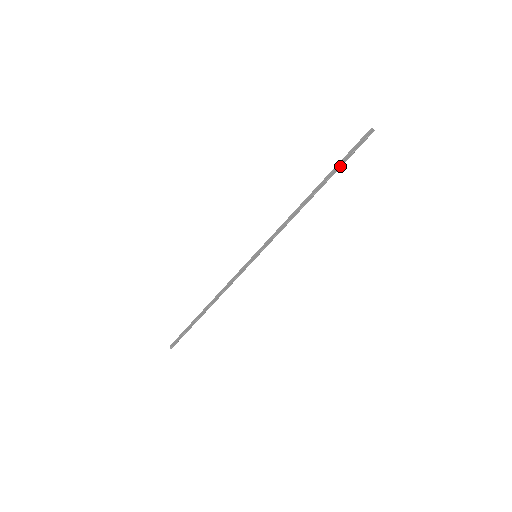
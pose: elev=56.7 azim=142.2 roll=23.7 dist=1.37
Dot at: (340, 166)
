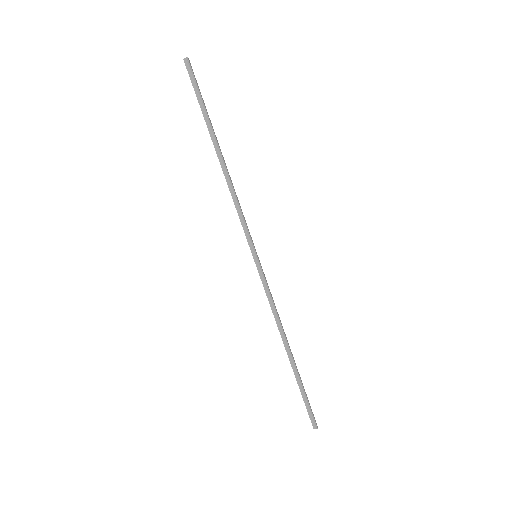
Dot at: (206, 110)
